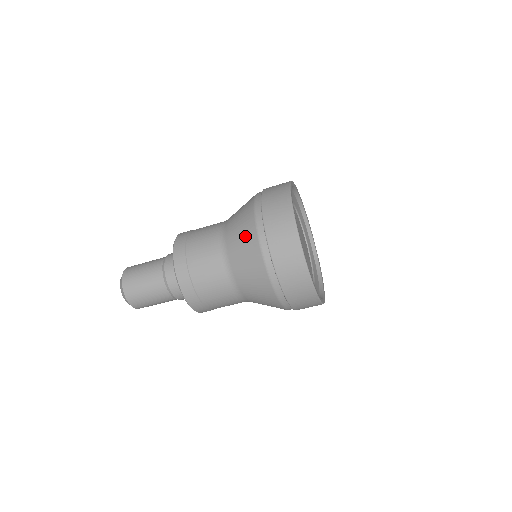
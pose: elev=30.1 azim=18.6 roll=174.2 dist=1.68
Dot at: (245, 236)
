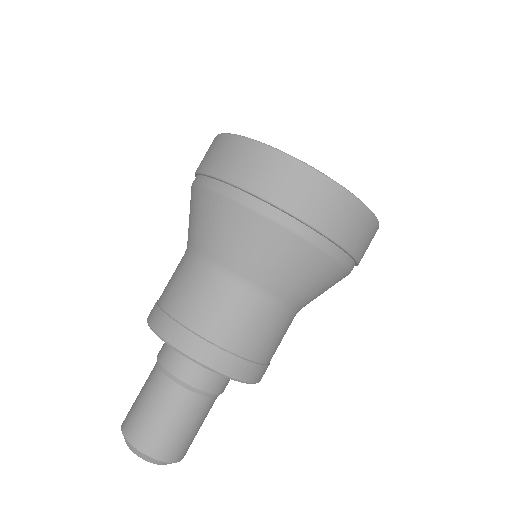
Dot at: (300, 264)
